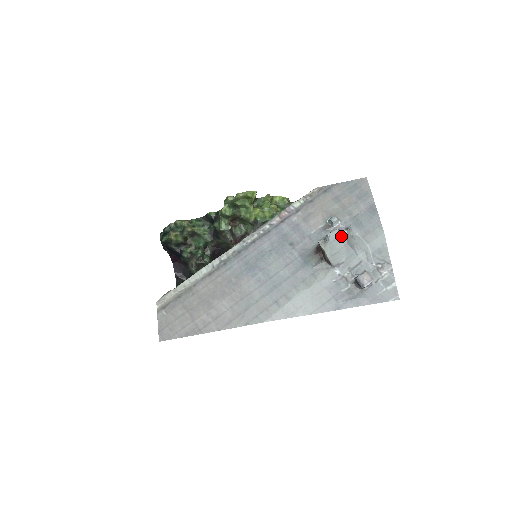
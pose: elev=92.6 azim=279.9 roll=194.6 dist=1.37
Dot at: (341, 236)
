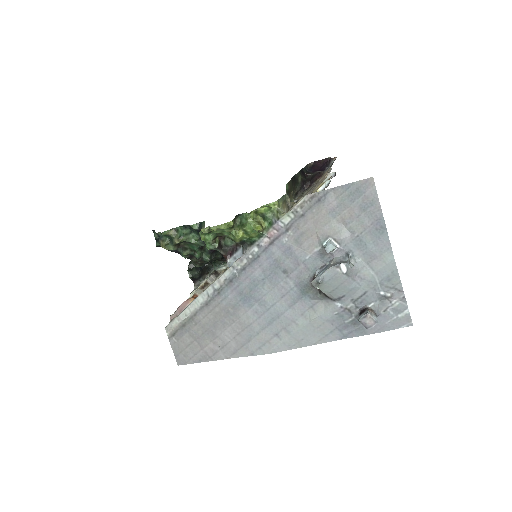
Dot at: (338, 273)
